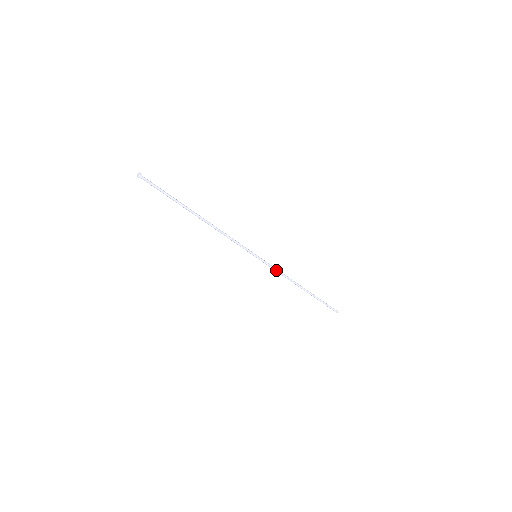
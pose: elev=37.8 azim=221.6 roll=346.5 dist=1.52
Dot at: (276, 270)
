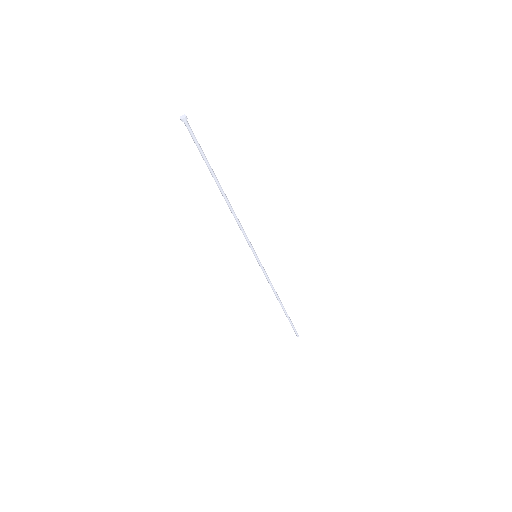
Dot at: (266, 277)
